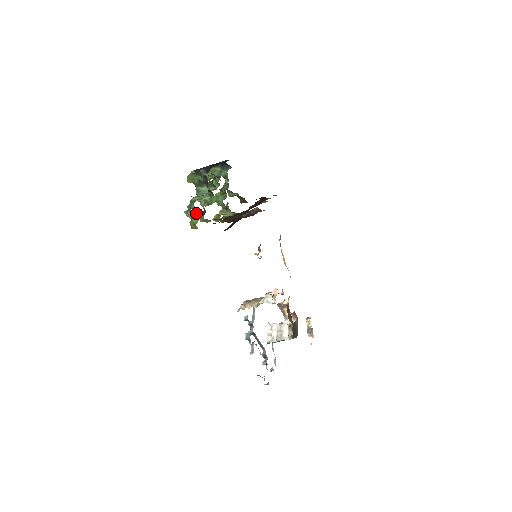
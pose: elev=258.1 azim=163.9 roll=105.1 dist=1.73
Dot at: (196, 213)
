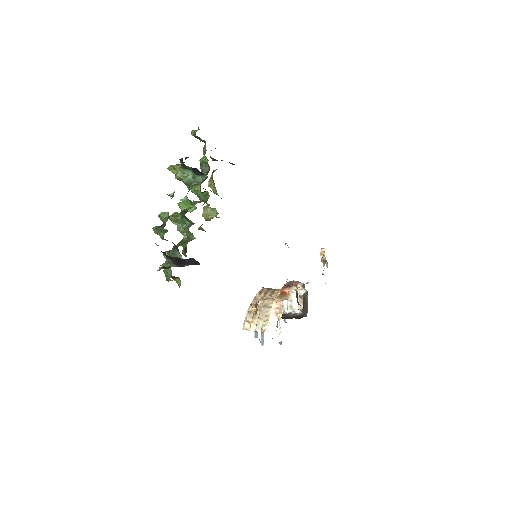
Dot at: occluded
